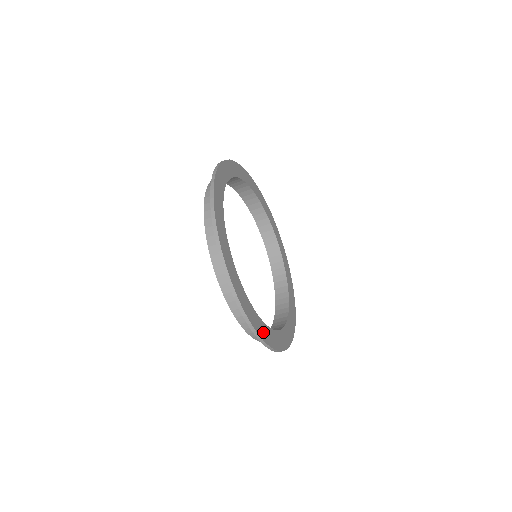
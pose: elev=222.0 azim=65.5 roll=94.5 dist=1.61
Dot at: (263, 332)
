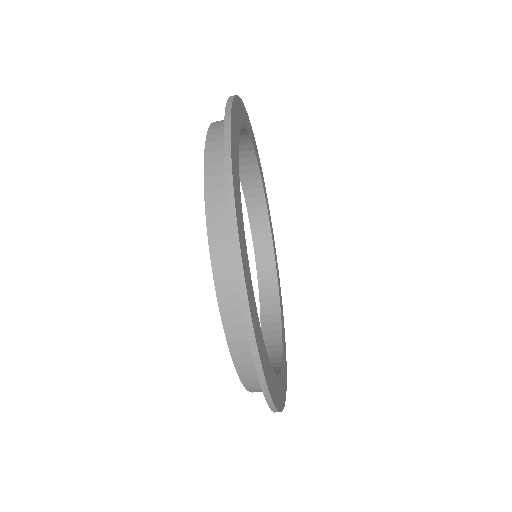
Dot at: (243, 249)
